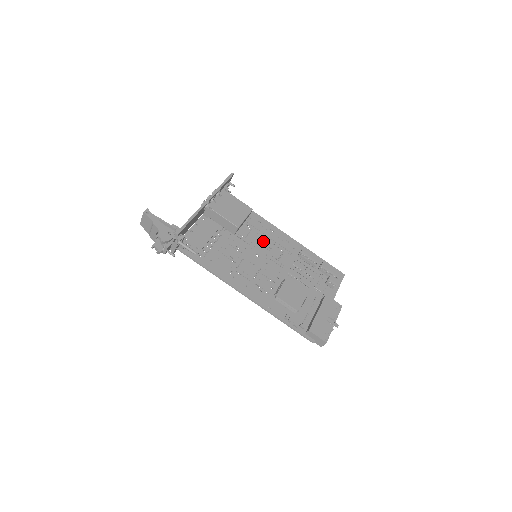
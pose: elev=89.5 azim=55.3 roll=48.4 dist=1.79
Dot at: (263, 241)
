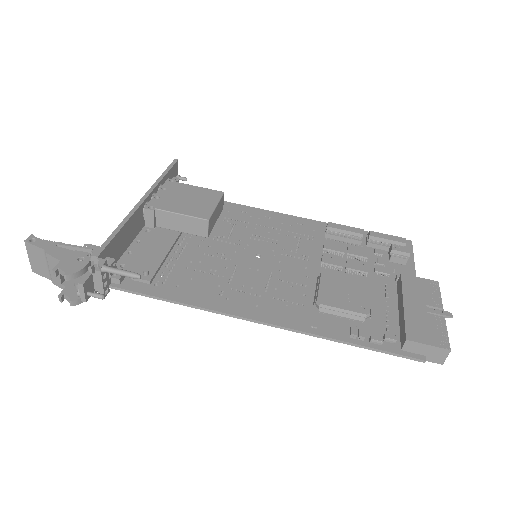
Dot at: (259, 234)
